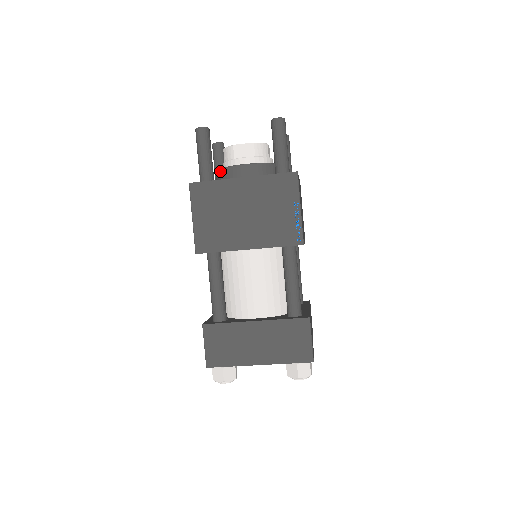
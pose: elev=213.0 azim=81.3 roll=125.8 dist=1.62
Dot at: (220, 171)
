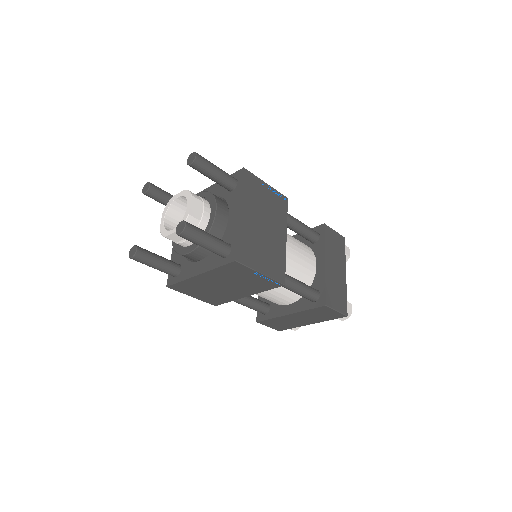
Dot at: (175, 251)
